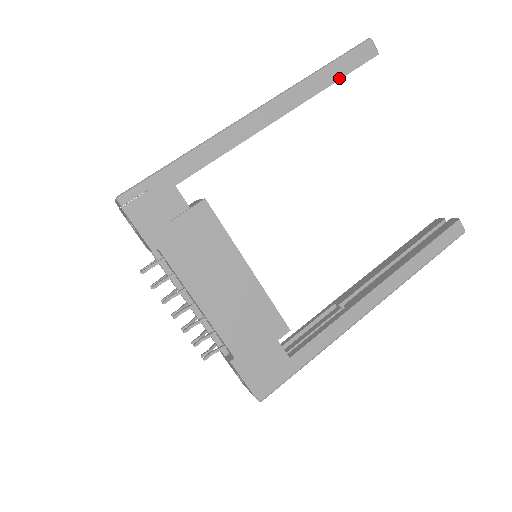
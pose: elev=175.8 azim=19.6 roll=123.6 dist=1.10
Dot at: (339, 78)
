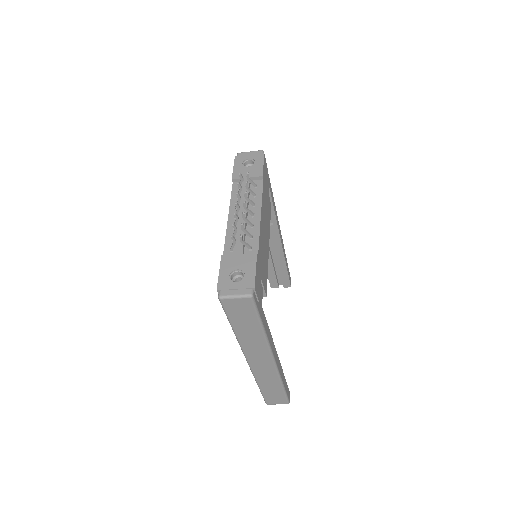
Dot at: (287, 268)
